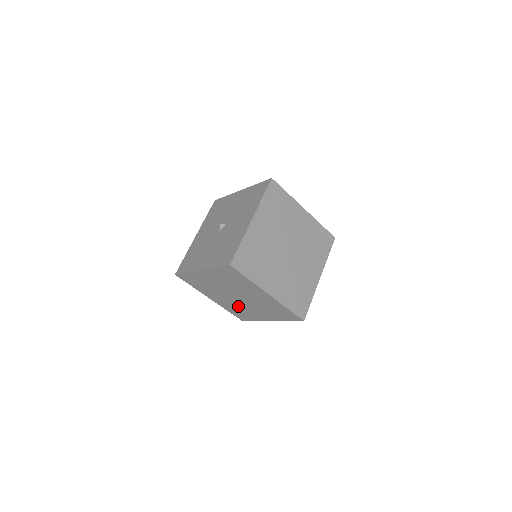
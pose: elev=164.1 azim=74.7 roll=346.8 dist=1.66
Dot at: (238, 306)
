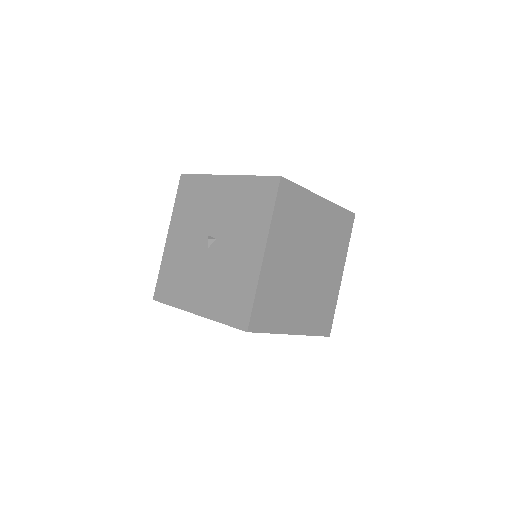
Dot at: occluded
